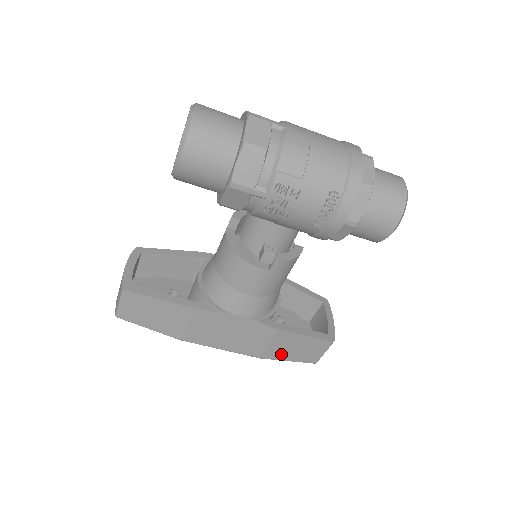
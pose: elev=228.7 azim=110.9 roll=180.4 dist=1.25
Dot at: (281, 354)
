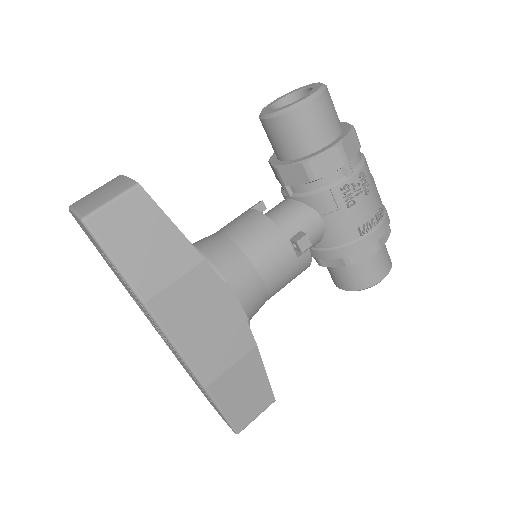
Dot at: (227, 393)
